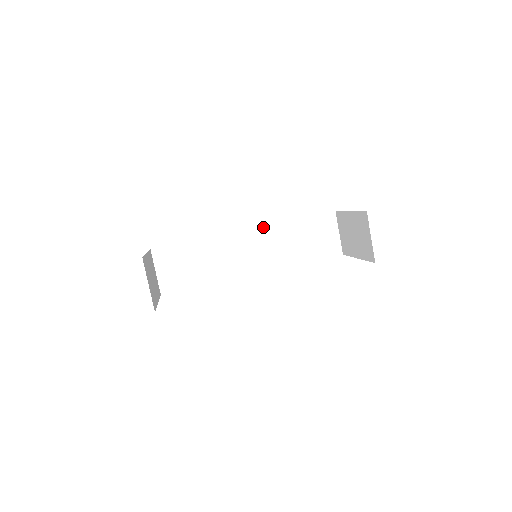
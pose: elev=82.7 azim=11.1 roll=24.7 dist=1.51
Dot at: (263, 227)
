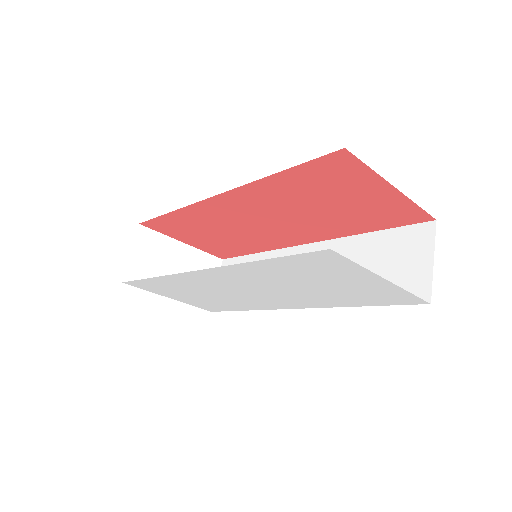
Dot at: (325, 242)
